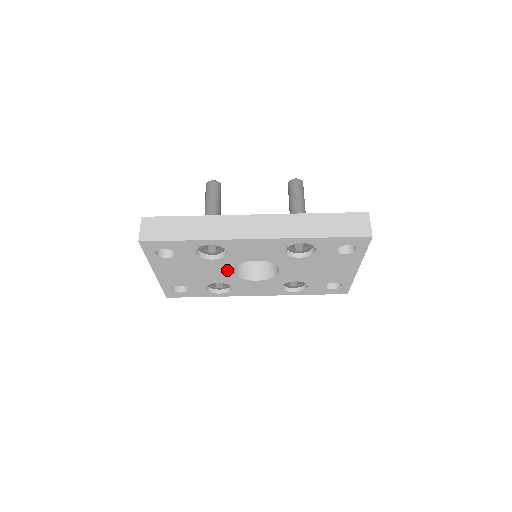
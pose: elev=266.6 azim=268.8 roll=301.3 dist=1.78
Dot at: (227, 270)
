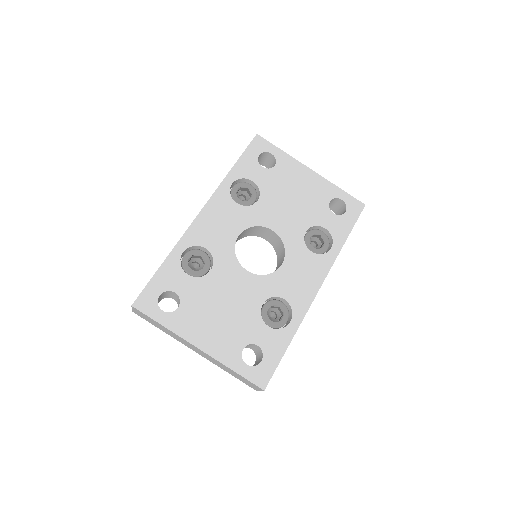
Dot at: (241, 274)
